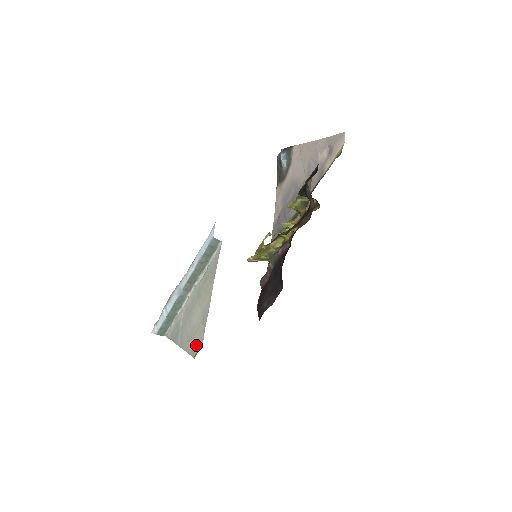
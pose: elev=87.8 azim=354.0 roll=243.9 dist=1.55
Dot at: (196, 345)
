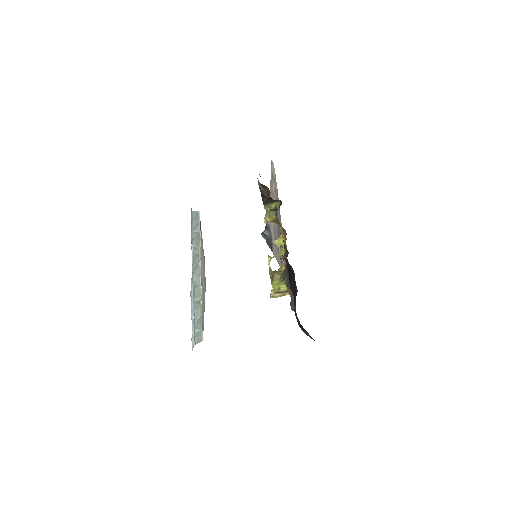
Dot at: (204, 273)
